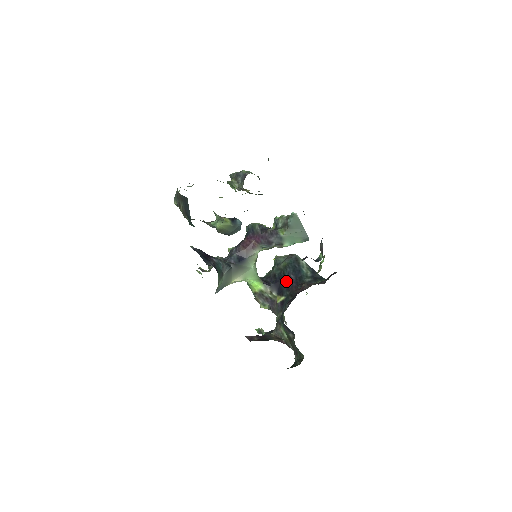
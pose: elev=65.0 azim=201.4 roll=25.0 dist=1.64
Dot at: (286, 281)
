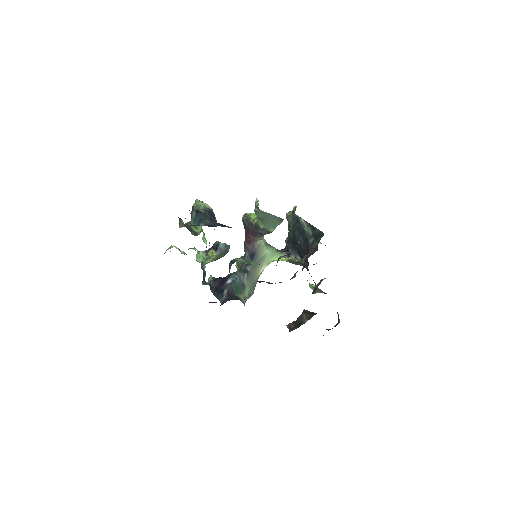
Dot at: (299, 245)
